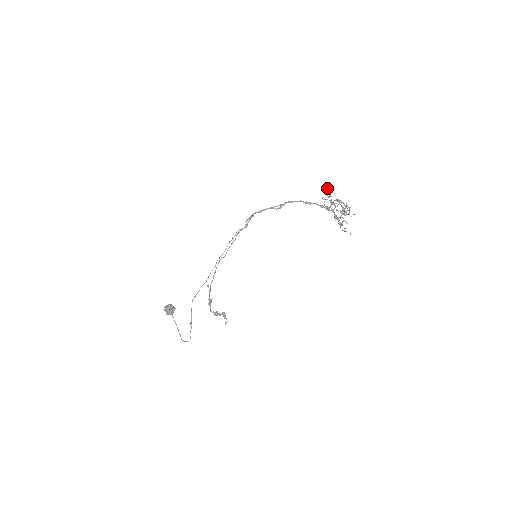
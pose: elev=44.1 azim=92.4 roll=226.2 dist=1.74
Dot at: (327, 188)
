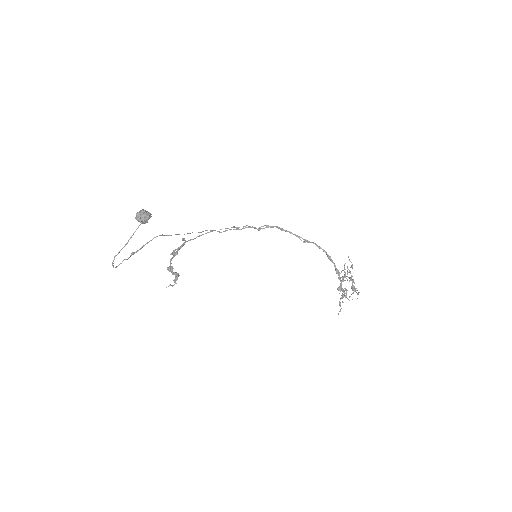
Dot at: occluded
